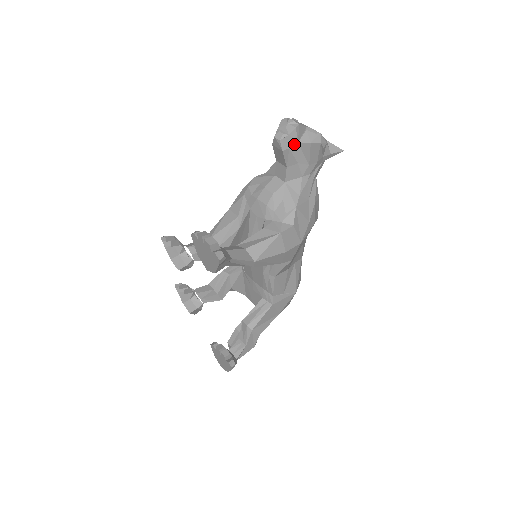
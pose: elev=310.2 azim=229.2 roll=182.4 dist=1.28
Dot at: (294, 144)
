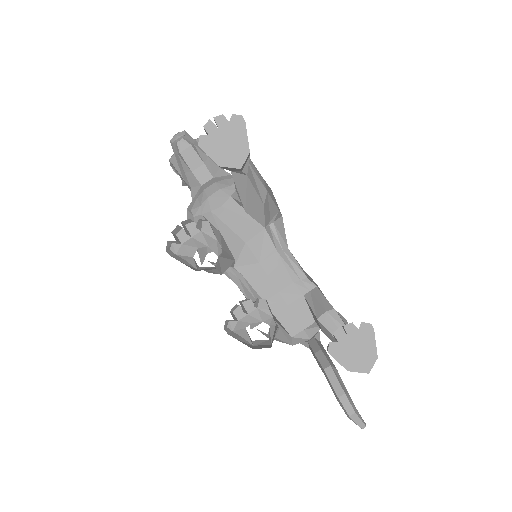
Dot at: (194, 141)
